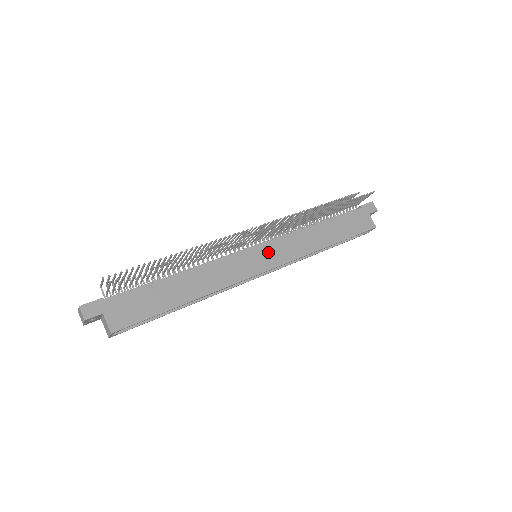
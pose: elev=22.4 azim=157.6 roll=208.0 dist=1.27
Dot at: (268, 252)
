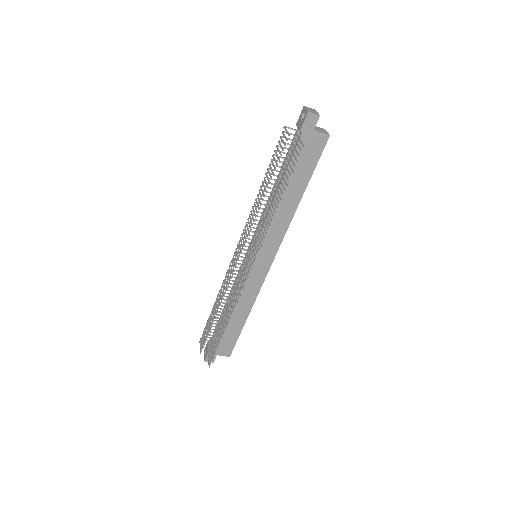
Dot at: (262, 252)
